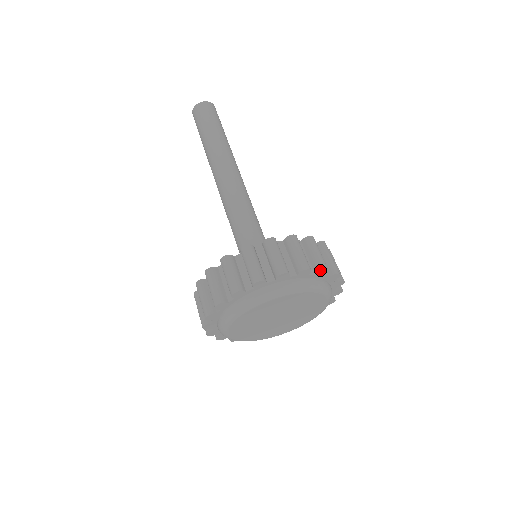
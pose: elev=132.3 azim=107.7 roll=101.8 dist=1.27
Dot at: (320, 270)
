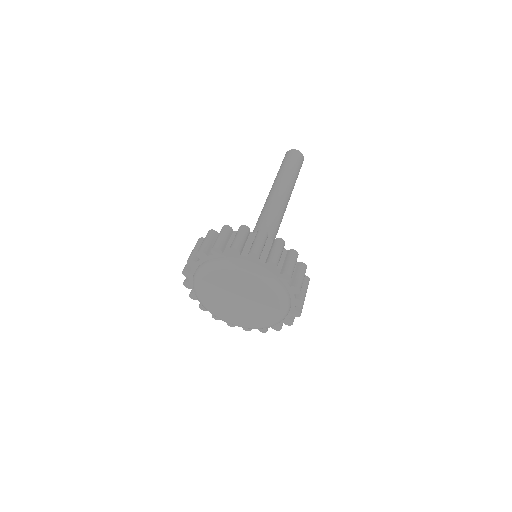
Dot at: (249, 253)
